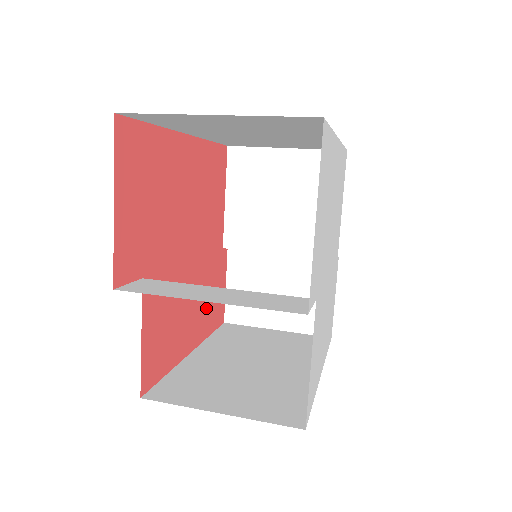
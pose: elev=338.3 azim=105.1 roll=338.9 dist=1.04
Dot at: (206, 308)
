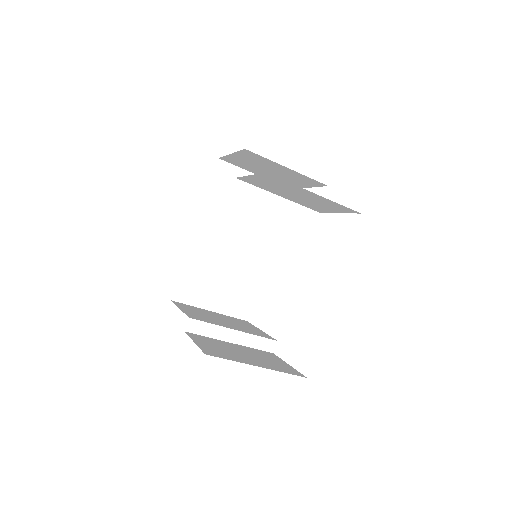
Dot at: occluded
